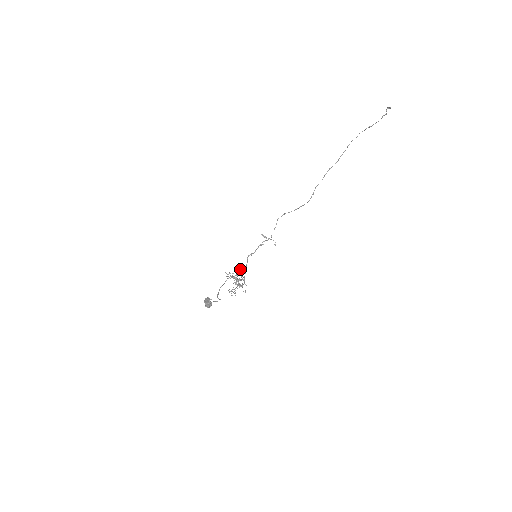
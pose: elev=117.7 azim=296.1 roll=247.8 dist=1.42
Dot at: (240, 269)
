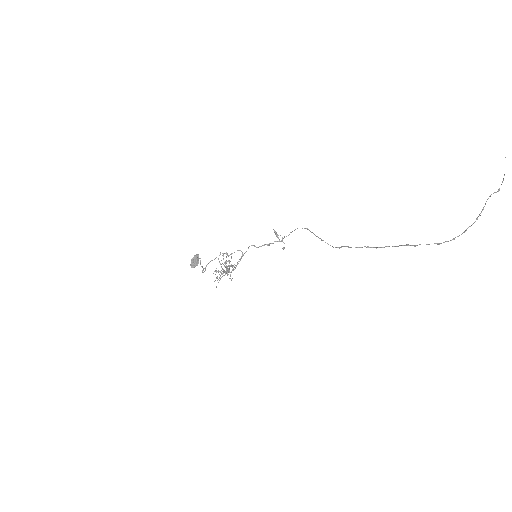
Dot at: (238, 250)
